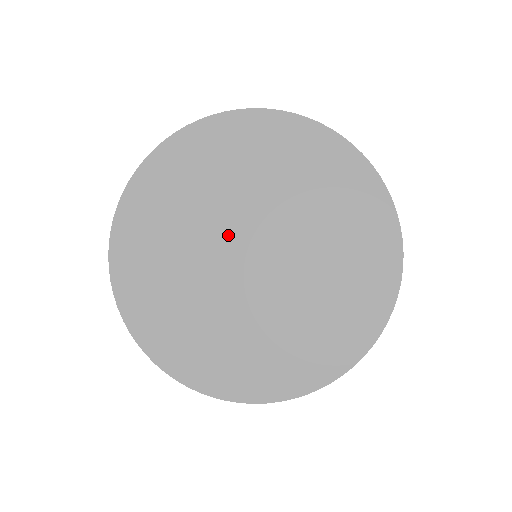
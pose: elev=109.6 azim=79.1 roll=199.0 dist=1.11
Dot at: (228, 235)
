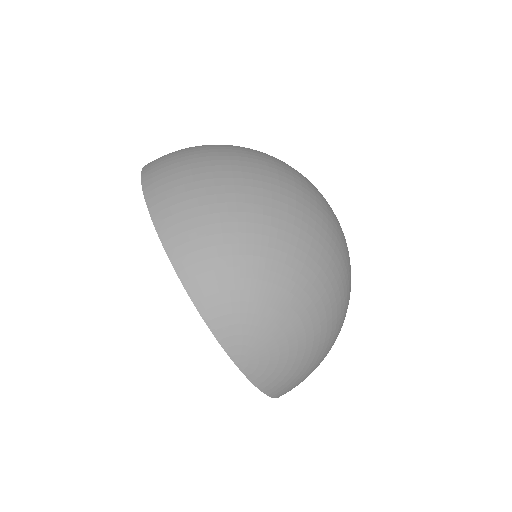
Dot at: occluded
